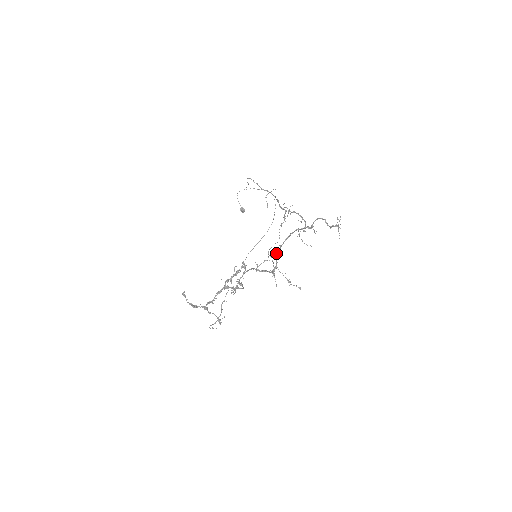
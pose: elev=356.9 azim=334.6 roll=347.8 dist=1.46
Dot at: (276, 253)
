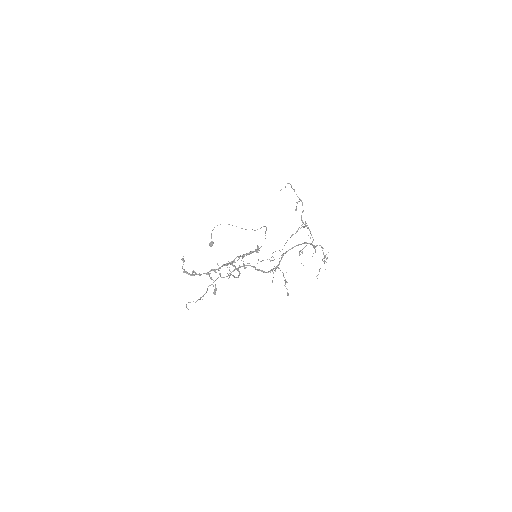
Dot at: (282, 255)
